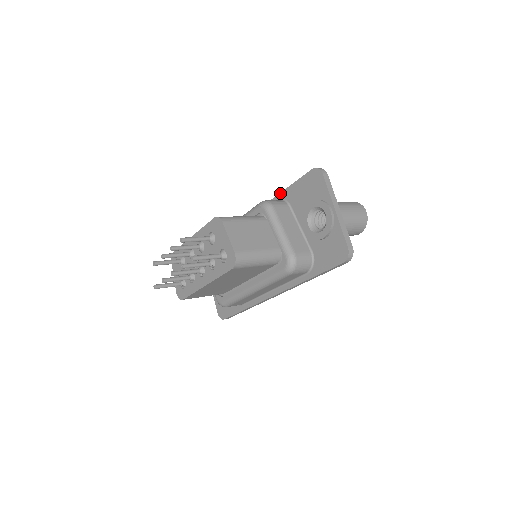
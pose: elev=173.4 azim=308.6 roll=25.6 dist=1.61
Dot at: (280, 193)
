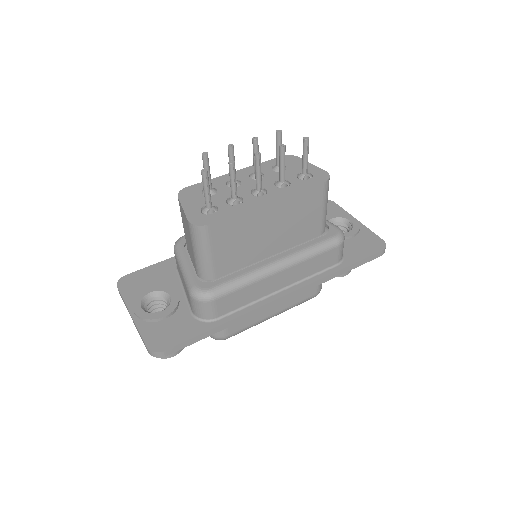
Dot at: occluded
